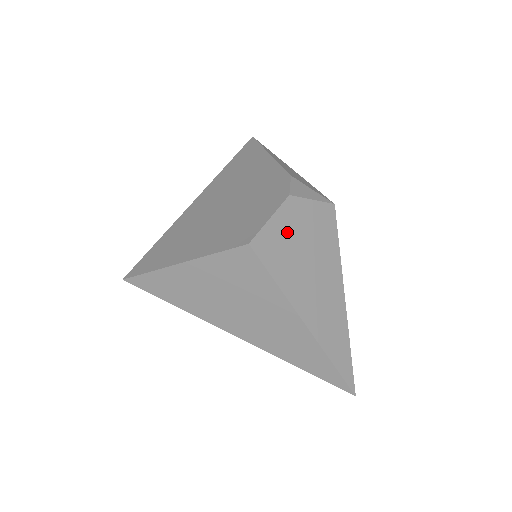
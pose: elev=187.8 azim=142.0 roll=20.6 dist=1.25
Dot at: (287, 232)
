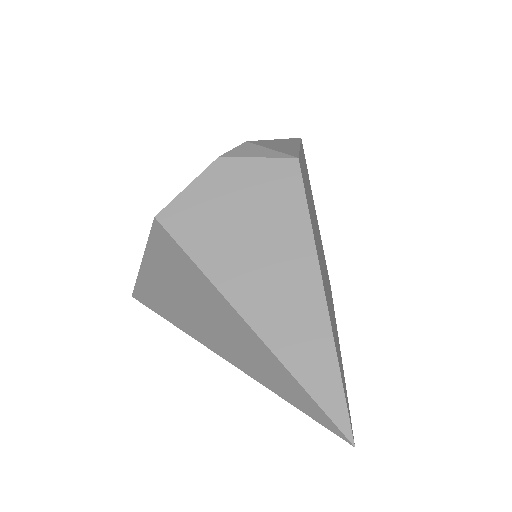
Dot at: (214, 200)
